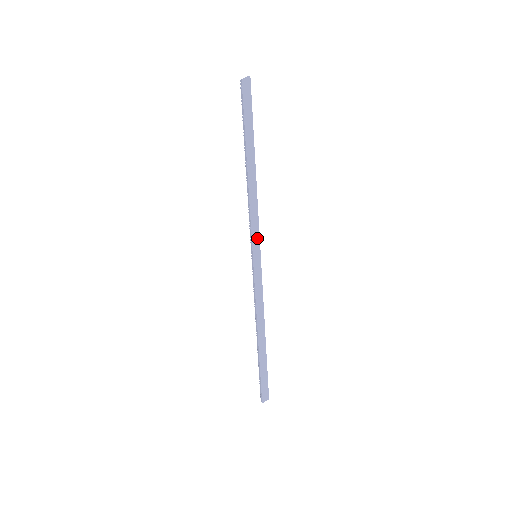
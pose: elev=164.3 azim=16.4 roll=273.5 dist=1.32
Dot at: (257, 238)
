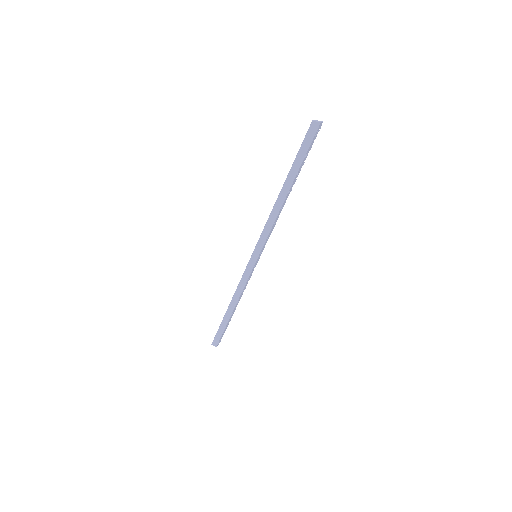
Dot at: (261, 245)
